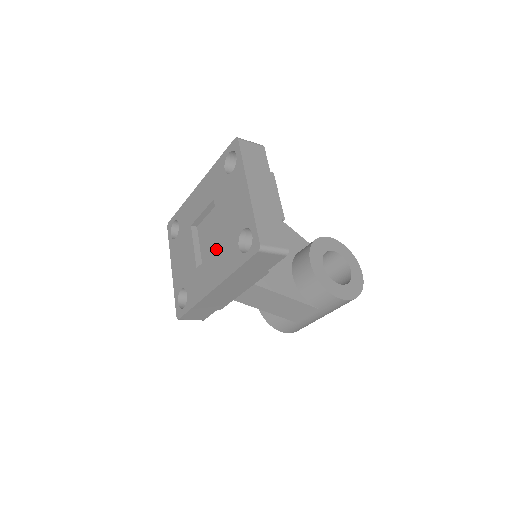
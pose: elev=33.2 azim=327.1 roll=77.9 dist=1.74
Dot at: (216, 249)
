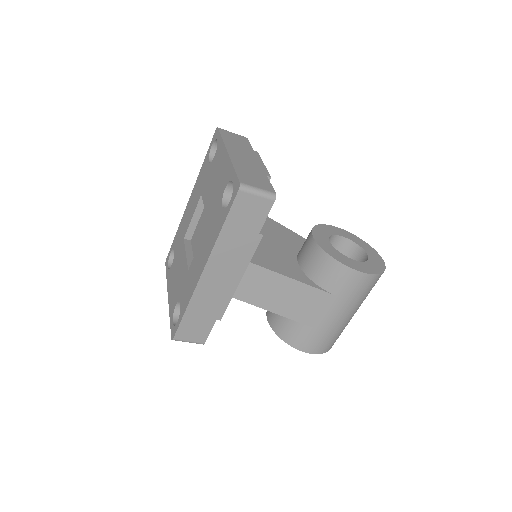
Dot at: (204, 232)
